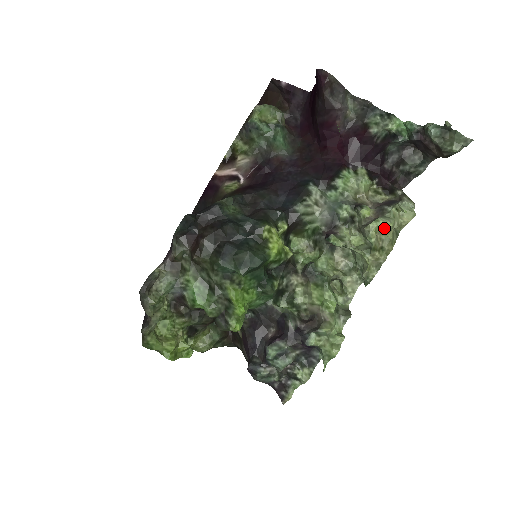
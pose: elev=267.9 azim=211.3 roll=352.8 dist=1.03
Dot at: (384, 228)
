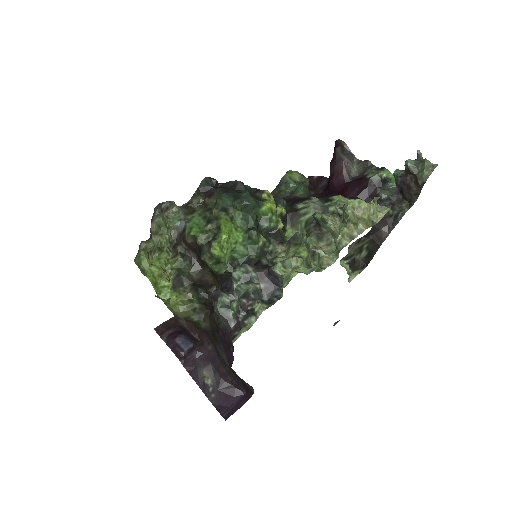
Dot at: (360, 206)
